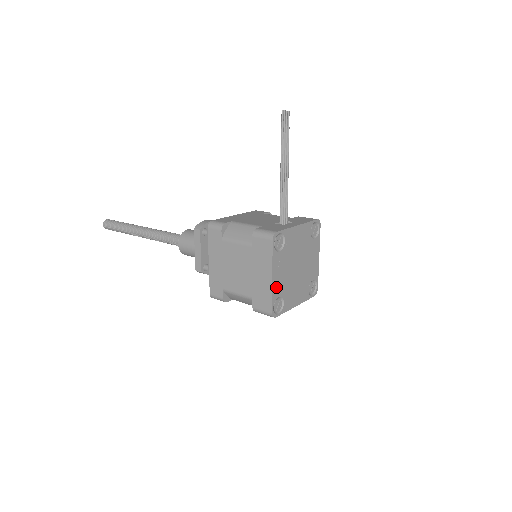
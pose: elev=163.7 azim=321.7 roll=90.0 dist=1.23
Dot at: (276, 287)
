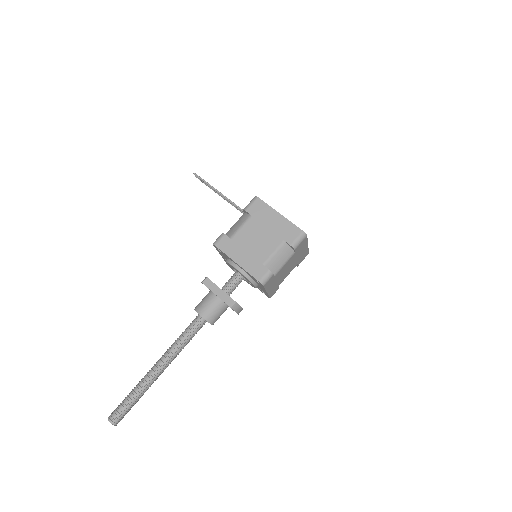
Dot at: (287, 221)
